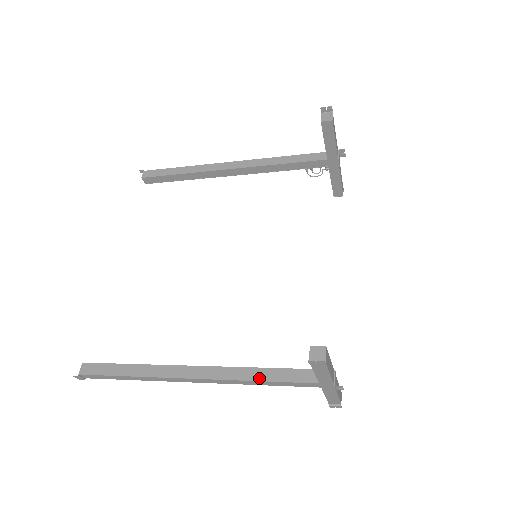
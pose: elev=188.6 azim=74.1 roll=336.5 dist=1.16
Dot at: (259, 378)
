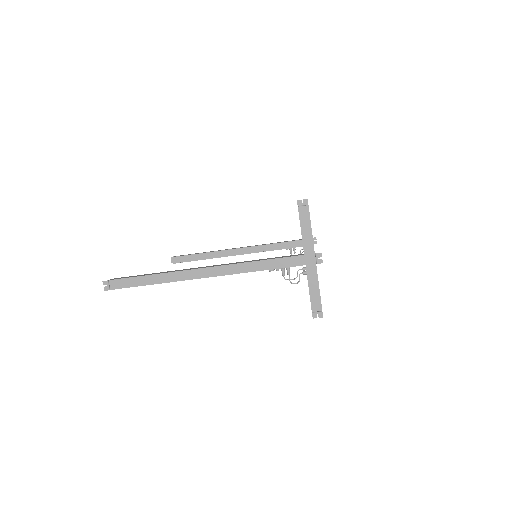
Dot at: (259, 260)
